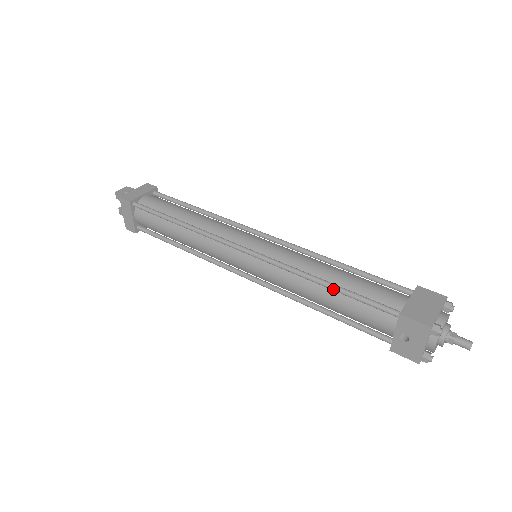
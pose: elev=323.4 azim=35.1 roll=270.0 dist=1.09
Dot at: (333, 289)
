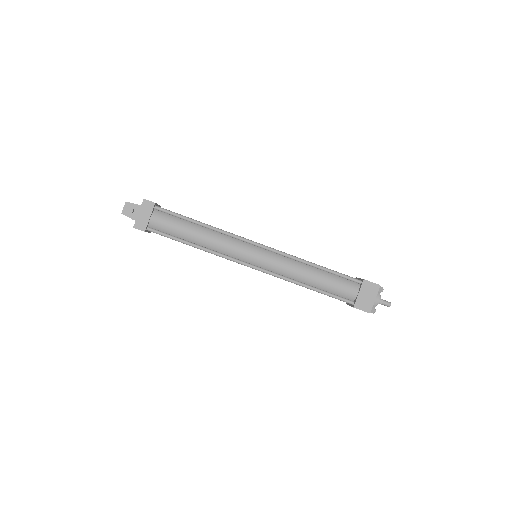
Dot at: occluded
